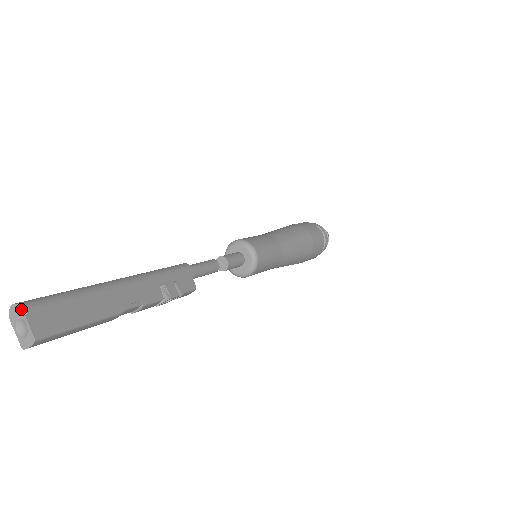
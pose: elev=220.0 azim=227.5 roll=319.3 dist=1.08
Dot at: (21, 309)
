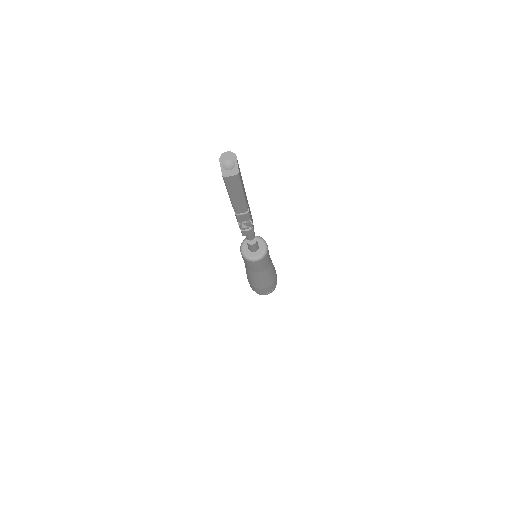
Dot at: (235, 155)
